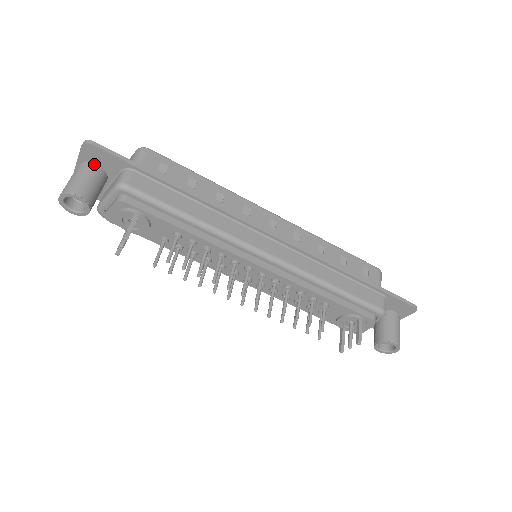
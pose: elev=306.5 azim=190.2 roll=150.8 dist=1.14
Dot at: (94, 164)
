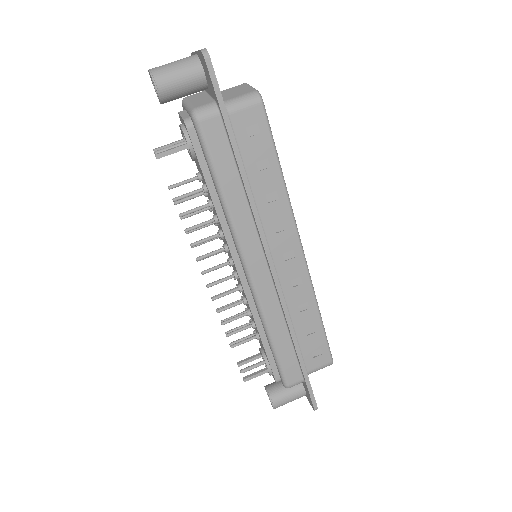
Dot at: (203, 70)
